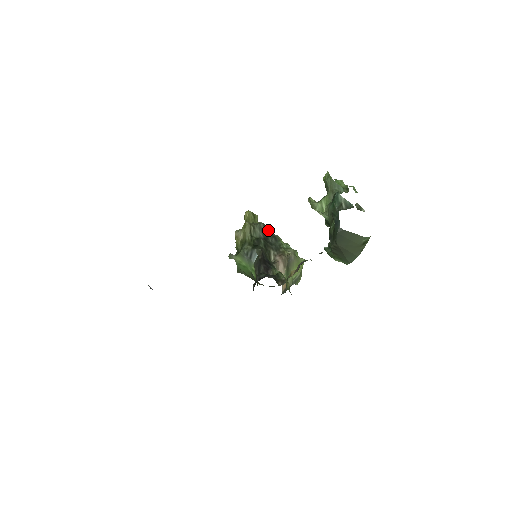
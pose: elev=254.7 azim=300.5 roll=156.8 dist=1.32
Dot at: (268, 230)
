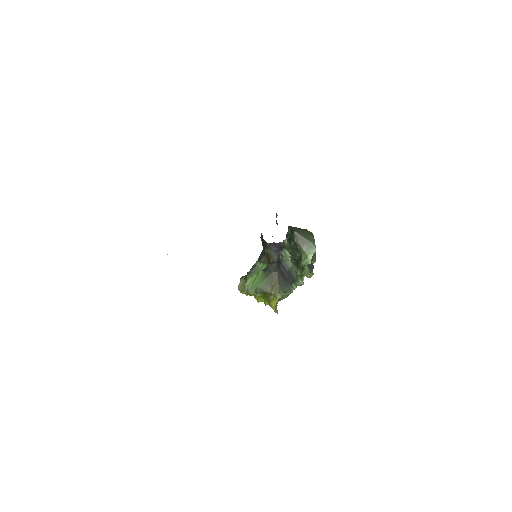
Dot at: occluded
